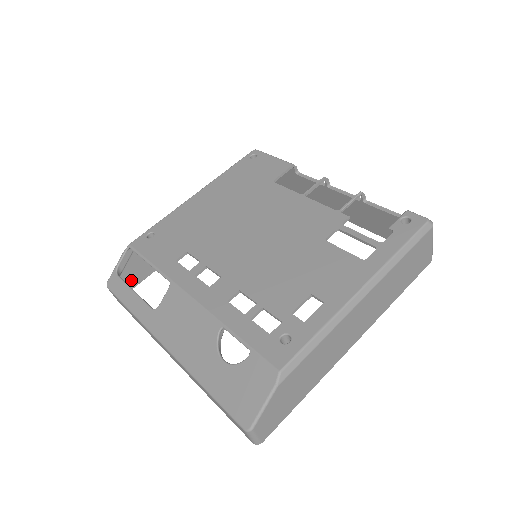
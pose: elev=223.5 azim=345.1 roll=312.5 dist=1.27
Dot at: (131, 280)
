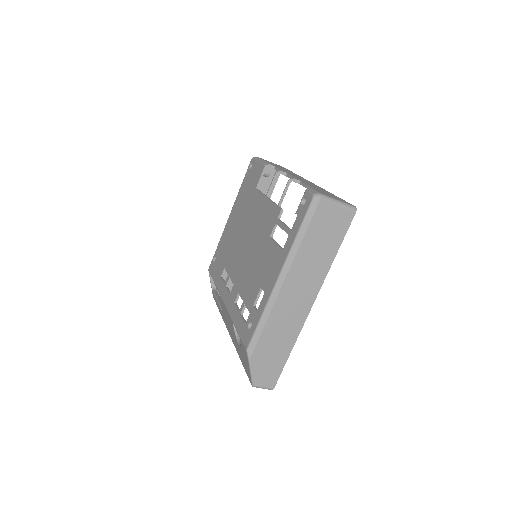
Dot at: occluded
